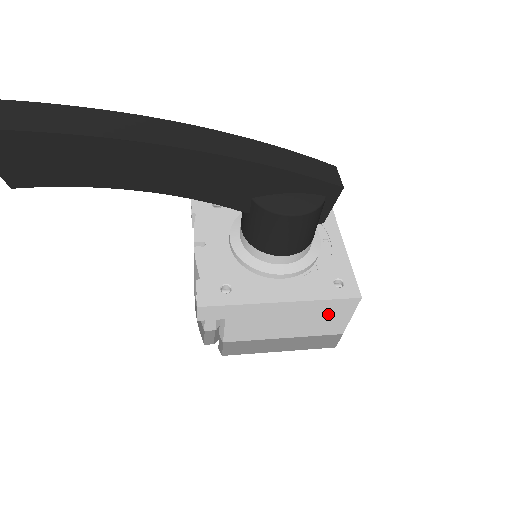
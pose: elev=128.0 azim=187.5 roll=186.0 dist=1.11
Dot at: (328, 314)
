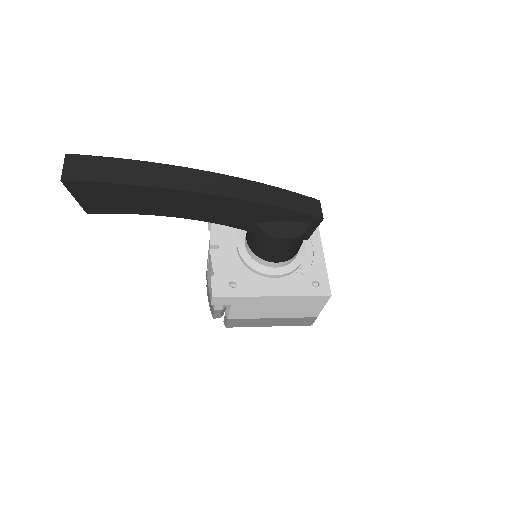
Dot at: (306, 304)
